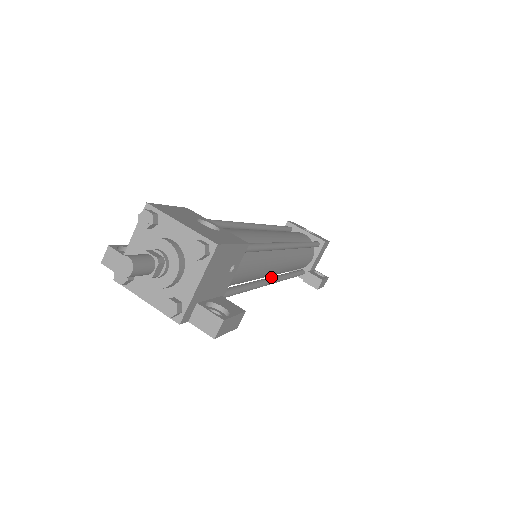
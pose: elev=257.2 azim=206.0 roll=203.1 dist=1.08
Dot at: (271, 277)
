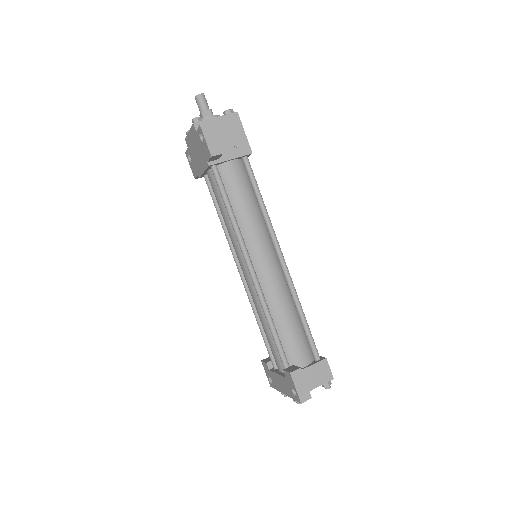
Dot at: (255, 272)
